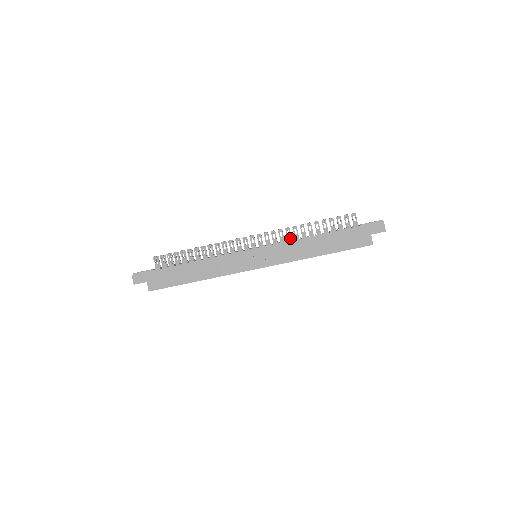
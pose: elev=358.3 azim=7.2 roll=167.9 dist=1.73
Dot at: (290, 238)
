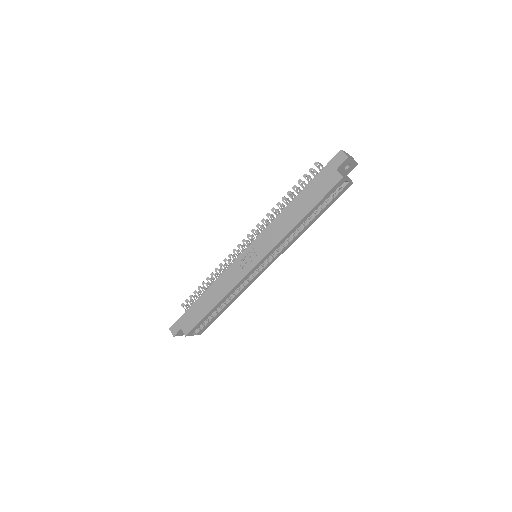
Dot at: occluded
